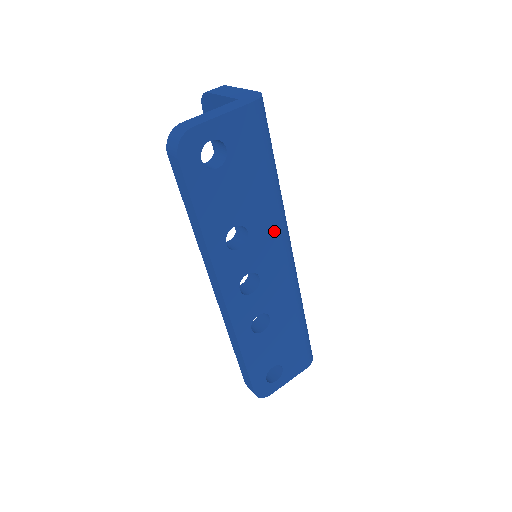
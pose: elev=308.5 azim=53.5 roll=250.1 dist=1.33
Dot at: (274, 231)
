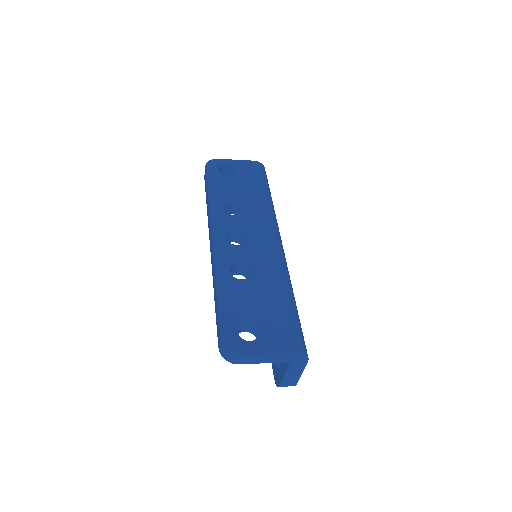
Dot at: (262, 217)
